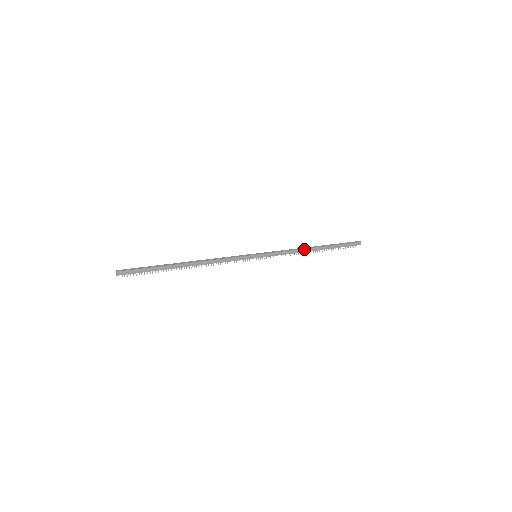
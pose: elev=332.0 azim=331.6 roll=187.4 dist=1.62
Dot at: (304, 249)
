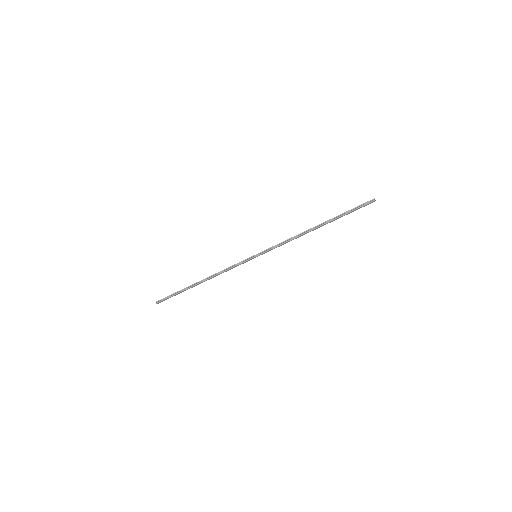
Dot at: (303, 234)
